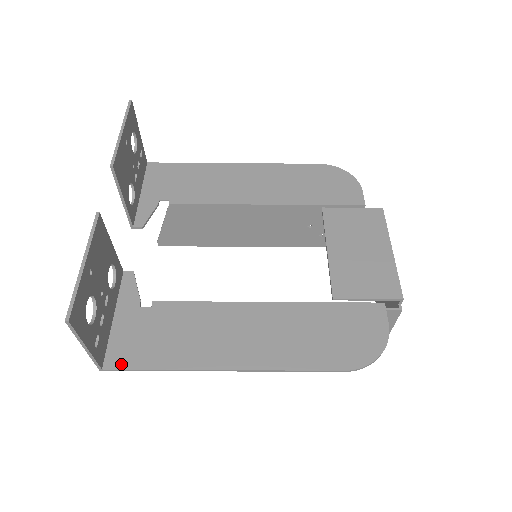
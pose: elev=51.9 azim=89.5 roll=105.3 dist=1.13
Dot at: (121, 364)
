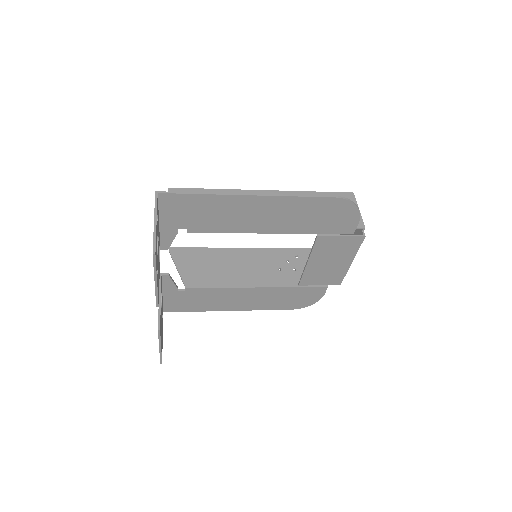
Dot at: (173, 311)
